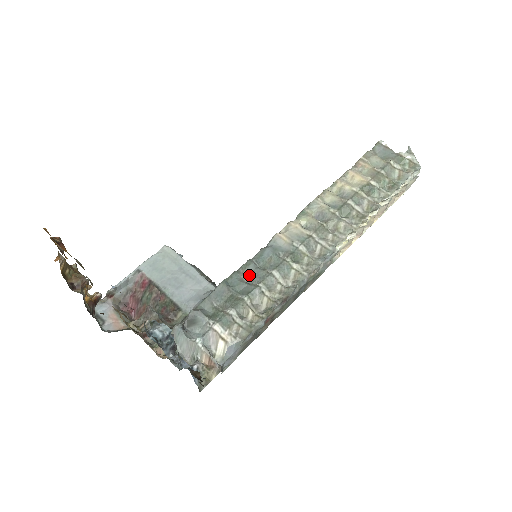
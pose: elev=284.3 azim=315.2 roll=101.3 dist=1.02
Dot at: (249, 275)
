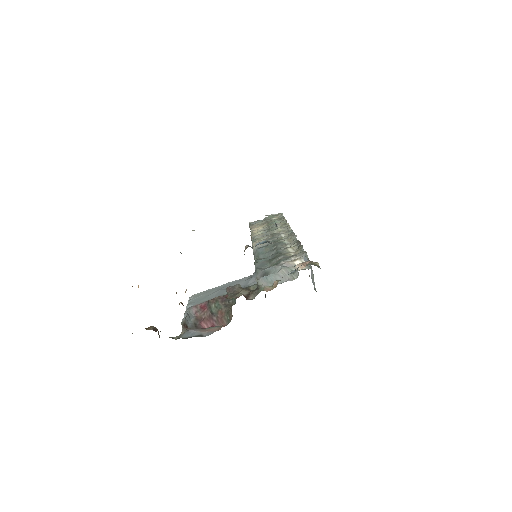
Dot at: occluded
